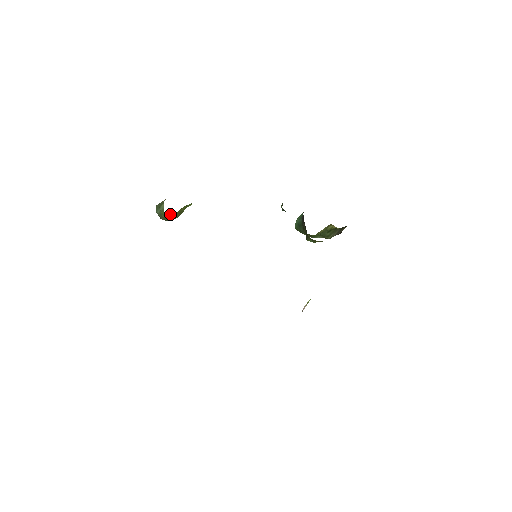
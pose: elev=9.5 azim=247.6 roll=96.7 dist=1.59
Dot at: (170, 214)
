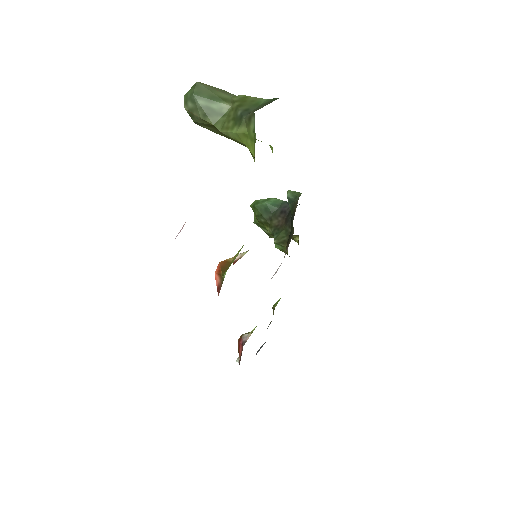
Dot at: (244, 144)
